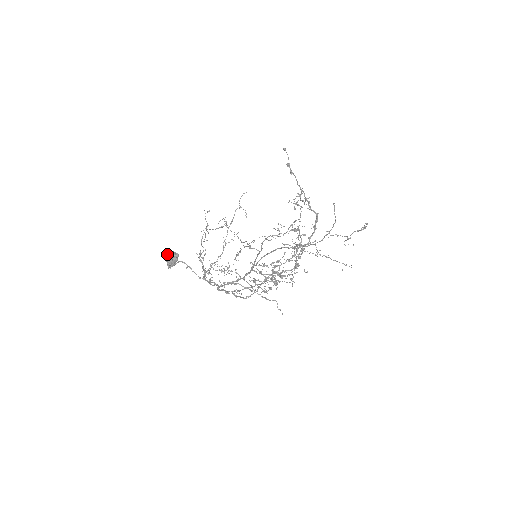
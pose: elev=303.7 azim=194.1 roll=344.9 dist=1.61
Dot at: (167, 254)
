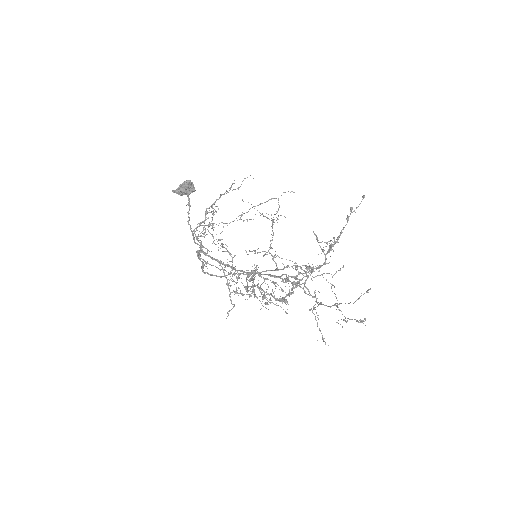
Dot at: (186, 181)
